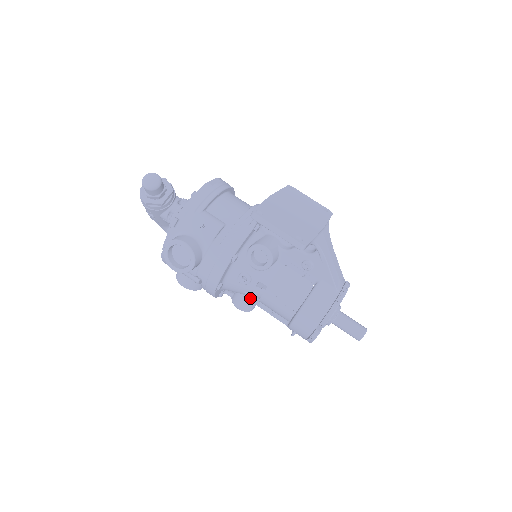
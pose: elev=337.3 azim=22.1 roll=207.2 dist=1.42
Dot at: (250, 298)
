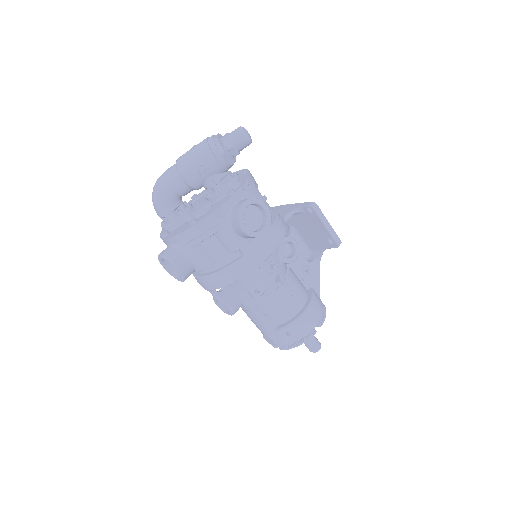
Dot at: (259, 292)
